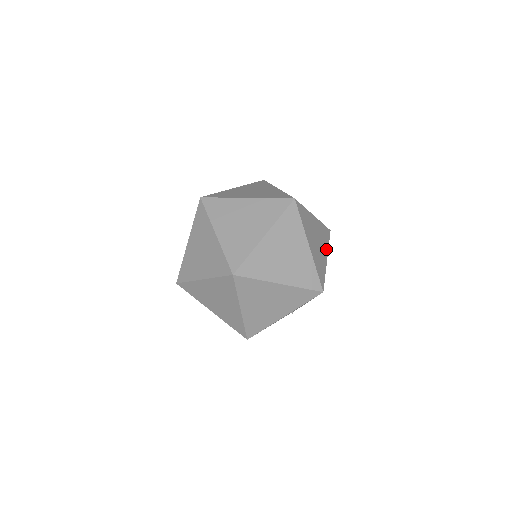
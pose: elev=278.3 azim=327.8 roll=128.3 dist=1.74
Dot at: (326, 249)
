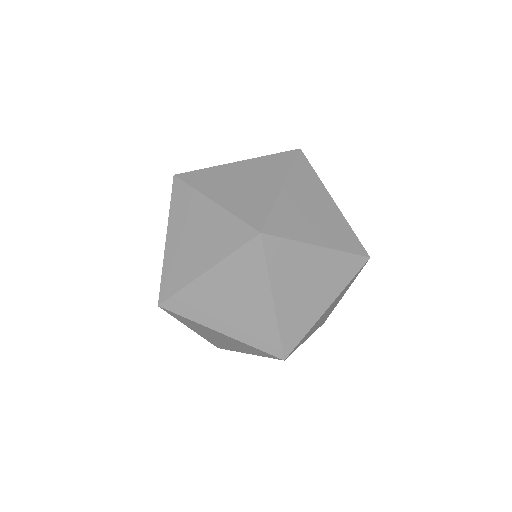
Dot at: occluded
